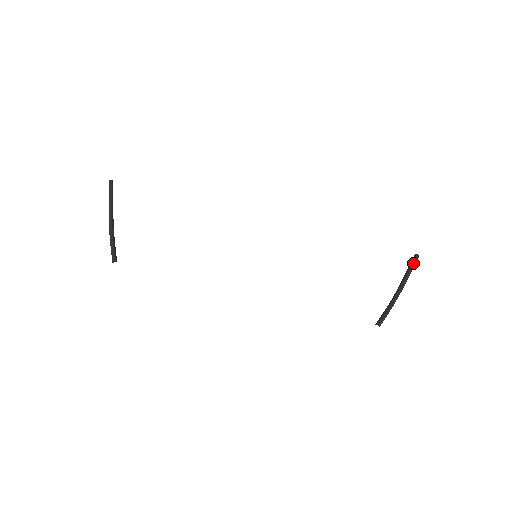
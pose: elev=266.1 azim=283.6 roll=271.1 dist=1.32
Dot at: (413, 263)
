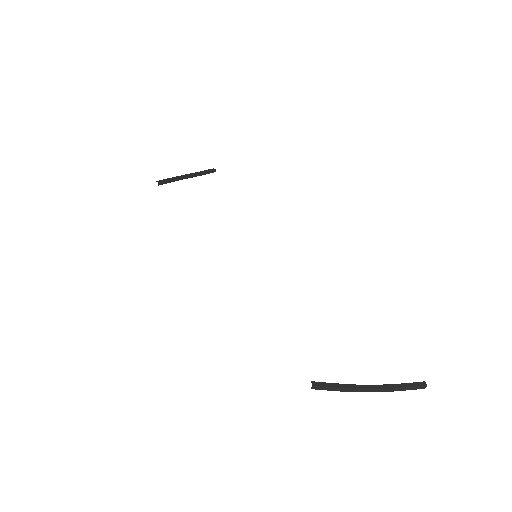
Dot at: (413, 383)
